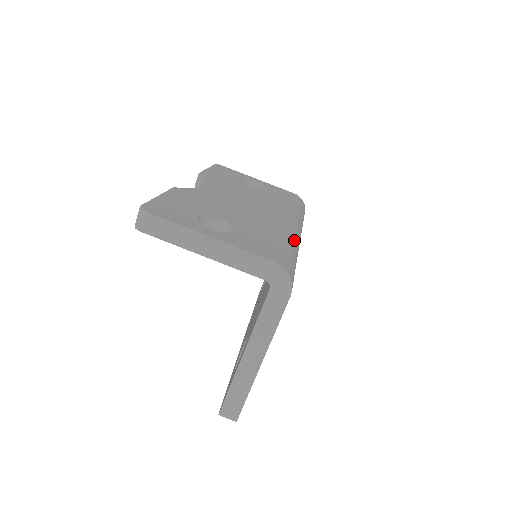
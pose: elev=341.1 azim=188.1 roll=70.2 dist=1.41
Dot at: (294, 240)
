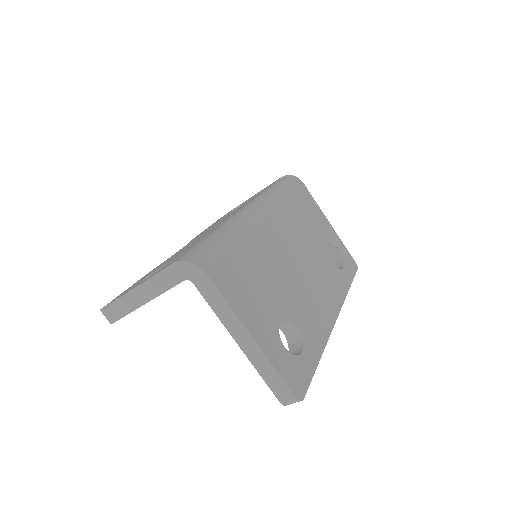
Dot at: (231, 224)
